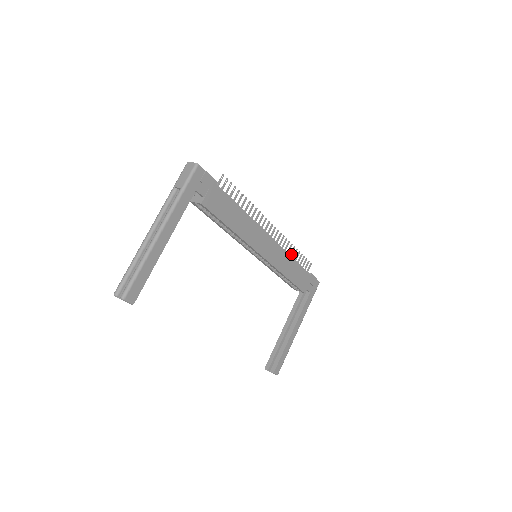
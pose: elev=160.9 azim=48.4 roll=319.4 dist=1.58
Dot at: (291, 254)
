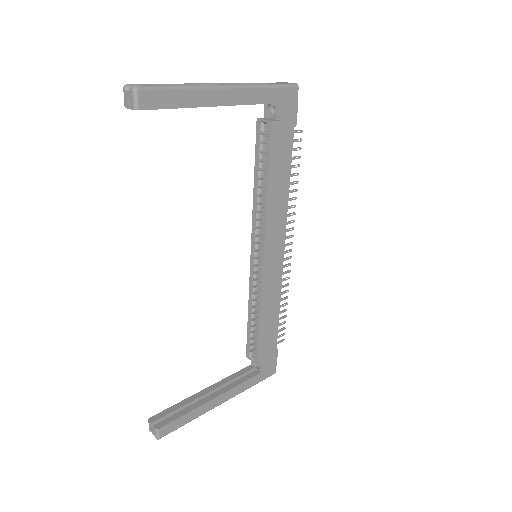
Dot at: (280, 301)
